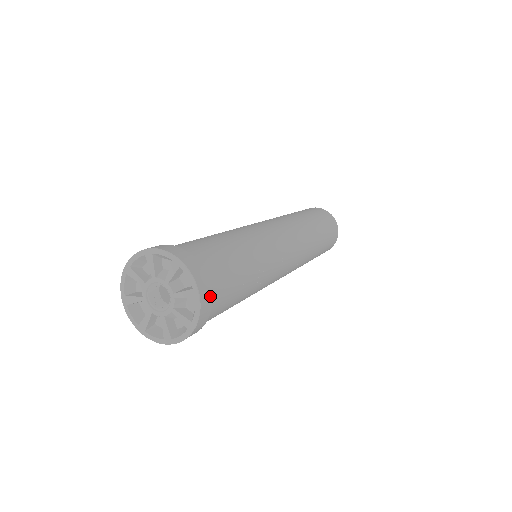
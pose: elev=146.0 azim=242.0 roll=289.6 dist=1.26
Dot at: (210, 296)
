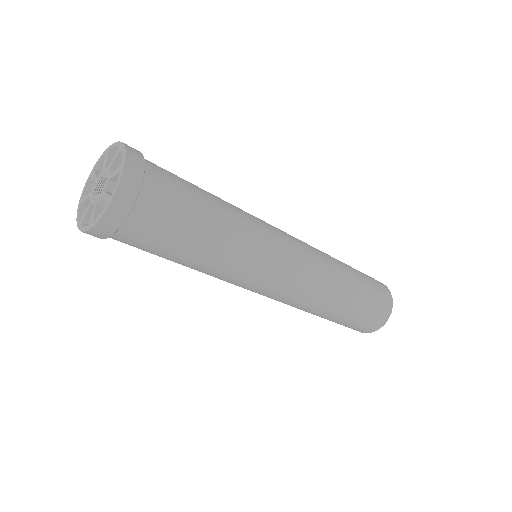
Dot at: (139, 181)
